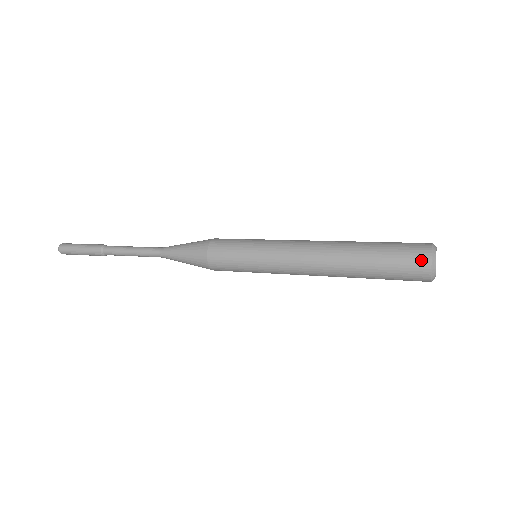
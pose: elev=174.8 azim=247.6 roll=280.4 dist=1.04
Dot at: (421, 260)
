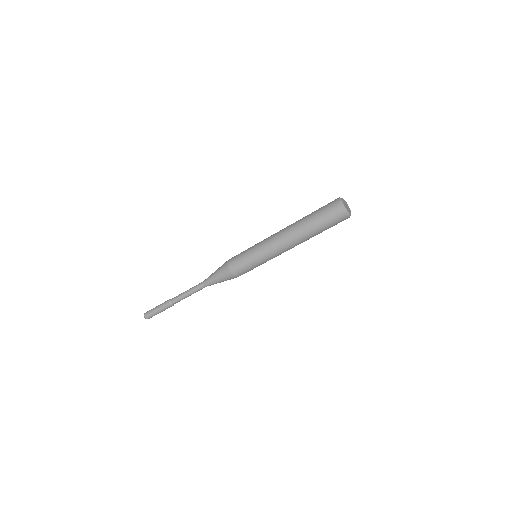
Dot at: (335, 205)
